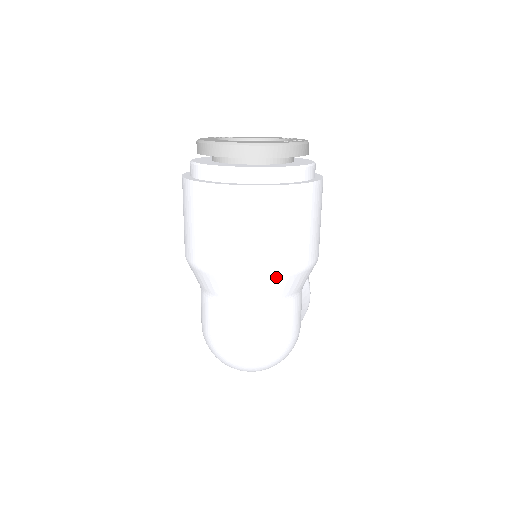
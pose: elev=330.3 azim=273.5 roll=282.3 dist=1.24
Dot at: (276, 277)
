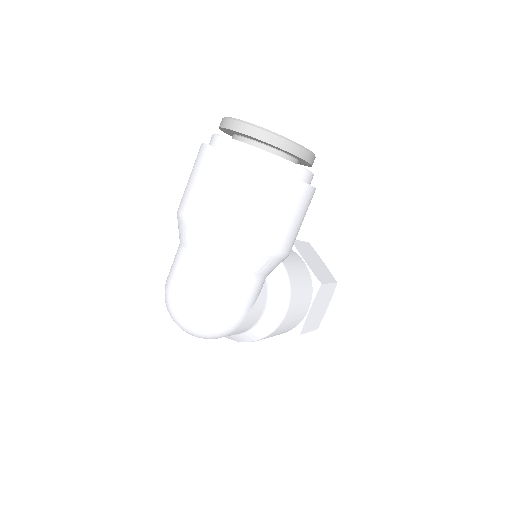
Dot at: (222, 239)
